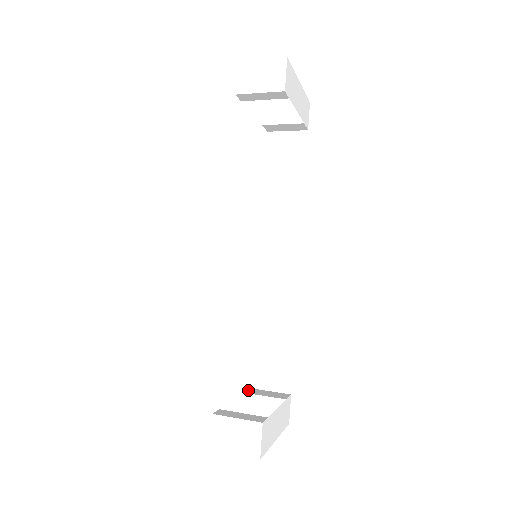
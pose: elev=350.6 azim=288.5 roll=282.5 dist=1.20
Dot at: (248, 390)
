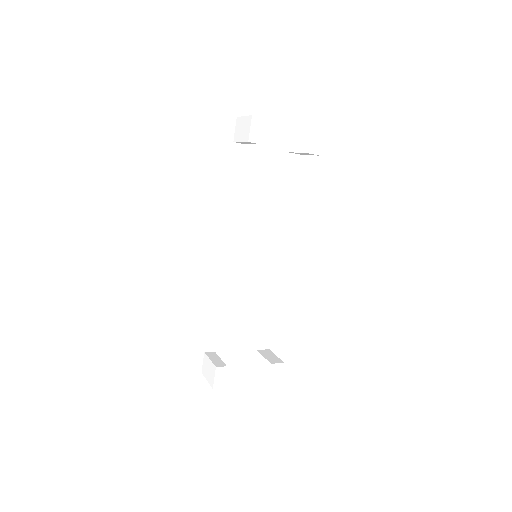
Dot at: (264, 350)
